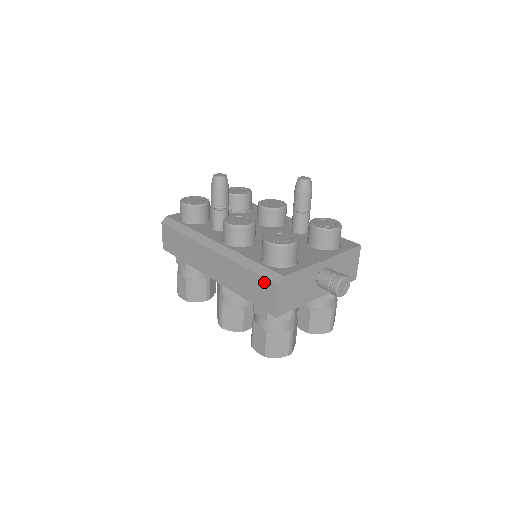
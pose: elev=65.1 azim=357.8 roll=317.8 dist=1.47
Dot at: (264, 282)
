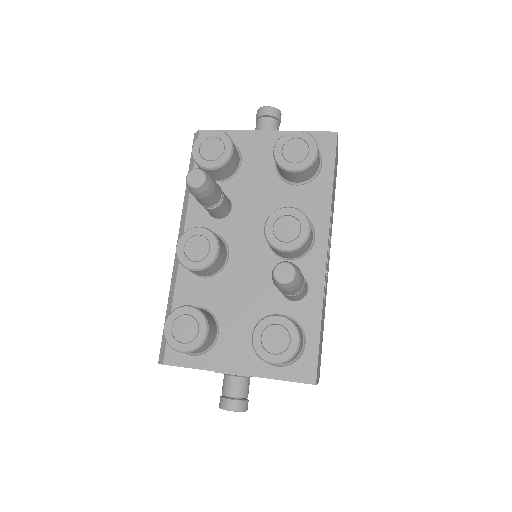
Dot at: occluded
